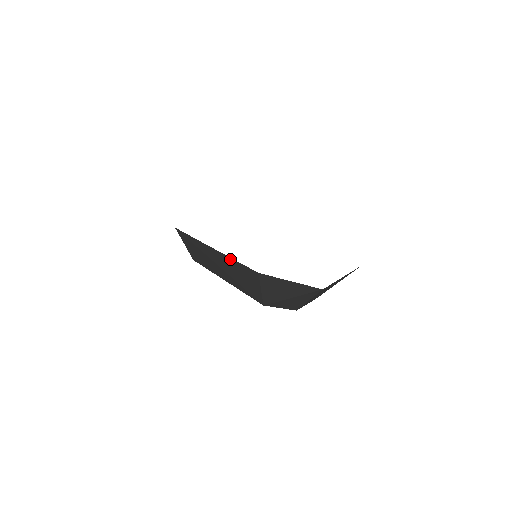
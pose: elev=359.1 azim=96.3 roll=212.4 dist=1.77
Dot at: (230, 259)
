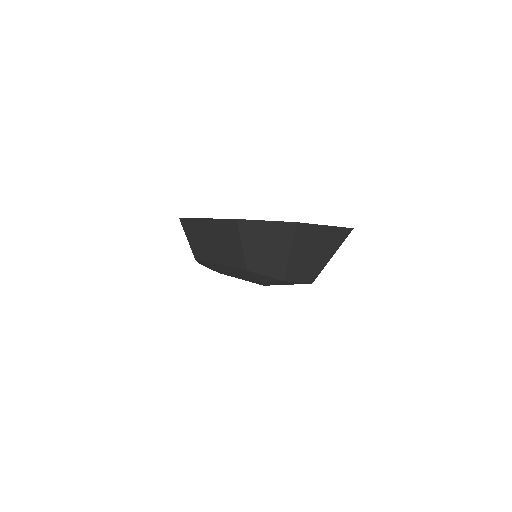
Dot at: (216, 221)
